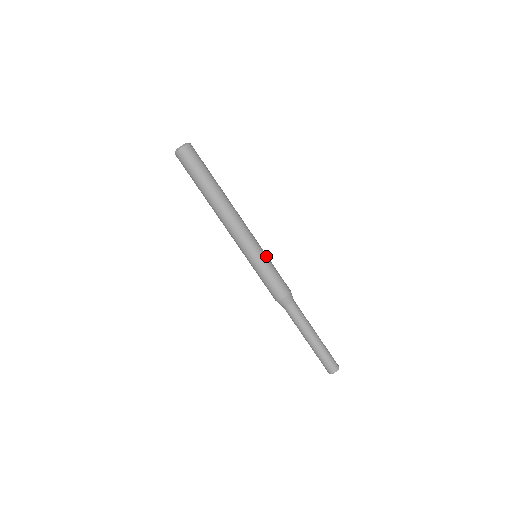
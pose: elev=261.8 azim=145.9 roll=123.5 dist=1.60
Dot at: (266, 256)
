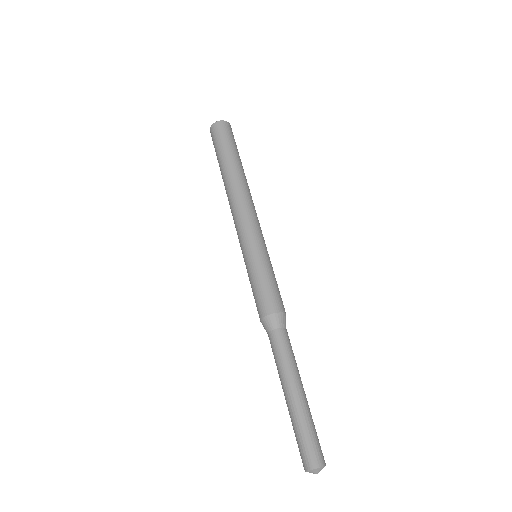
Dot at: (268, 257)
